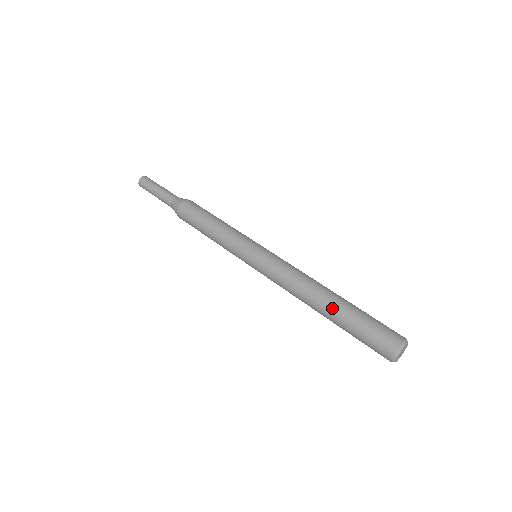
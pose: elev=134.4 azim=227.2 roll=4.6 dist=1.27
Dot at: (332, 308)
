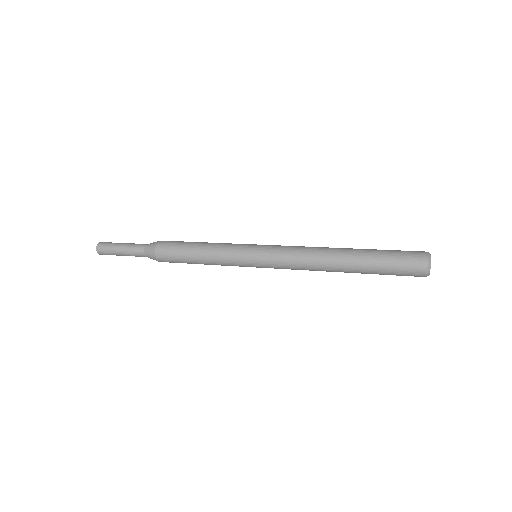
Dot at: (354, 260)
